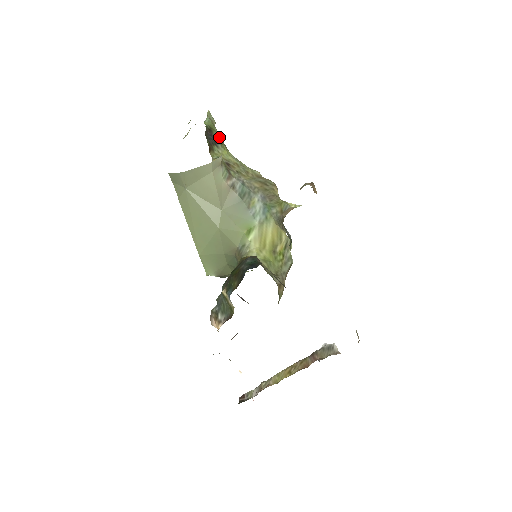
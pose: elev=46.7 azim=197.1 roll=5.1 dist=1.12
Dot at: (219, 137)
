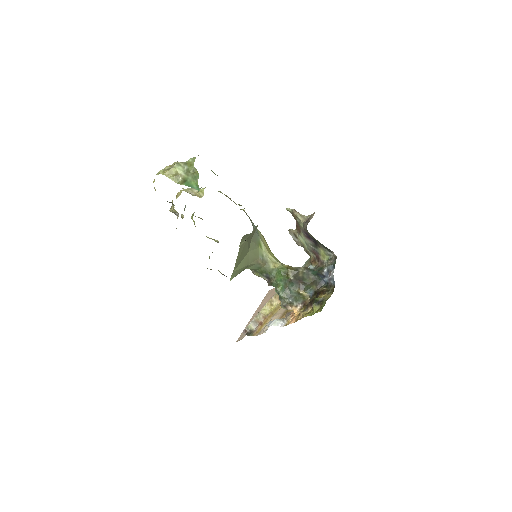
Dot at: occluded
